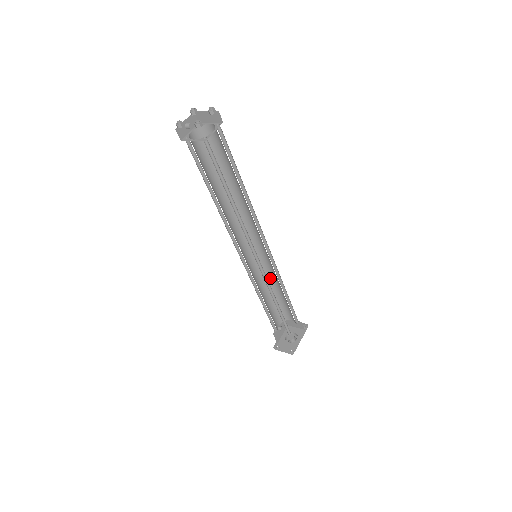
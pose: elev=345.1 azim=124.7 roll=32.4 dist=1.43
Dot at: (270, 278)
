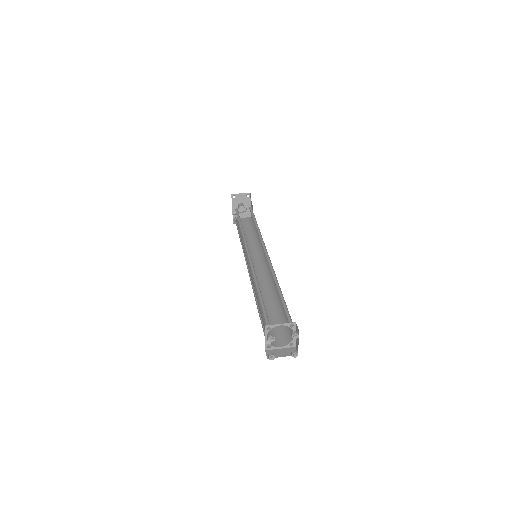
Dot at: occluded
